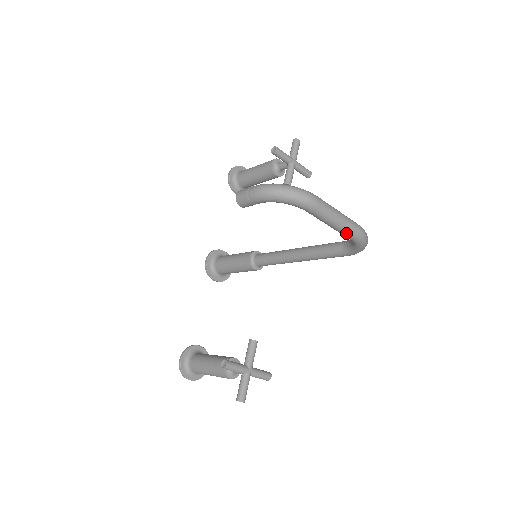
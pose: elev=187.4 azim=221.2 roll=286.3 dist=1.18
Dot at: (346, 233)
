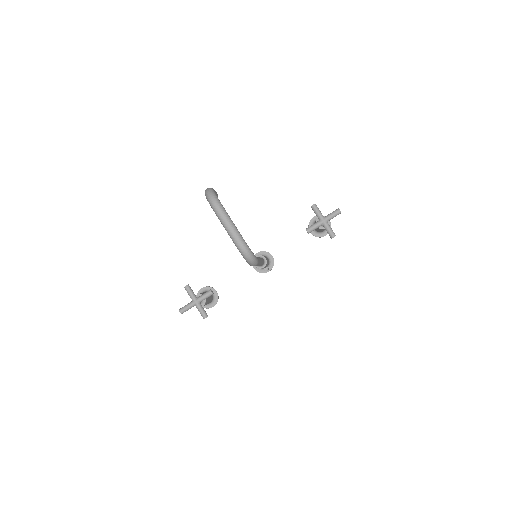
Dot at: (231, 238)
